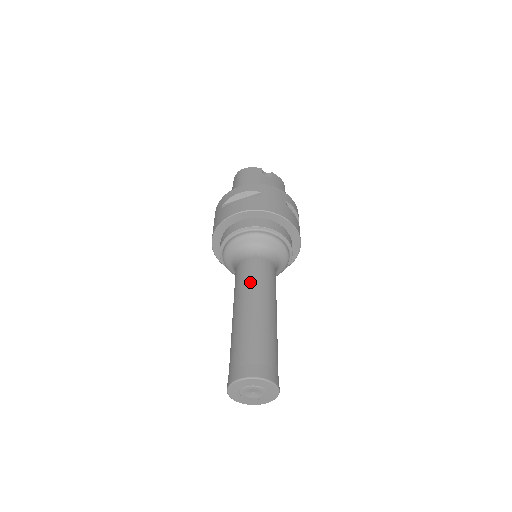
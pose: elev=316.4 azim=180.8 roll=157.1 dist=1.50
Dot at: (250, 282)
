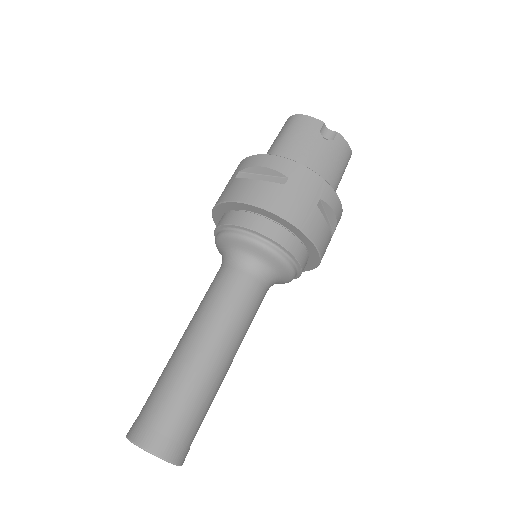
Dot at: (215, 307)
